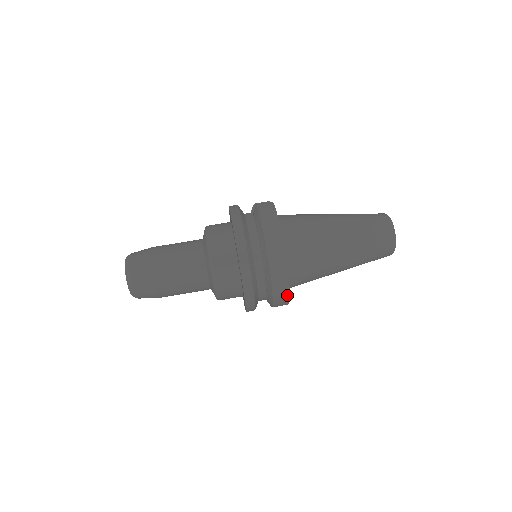
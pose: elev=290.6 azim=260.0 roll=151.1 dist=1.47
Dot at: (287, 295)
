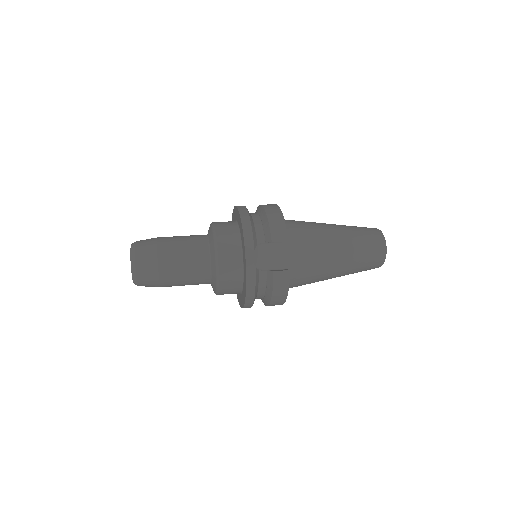
Dot at: (280, 215)
